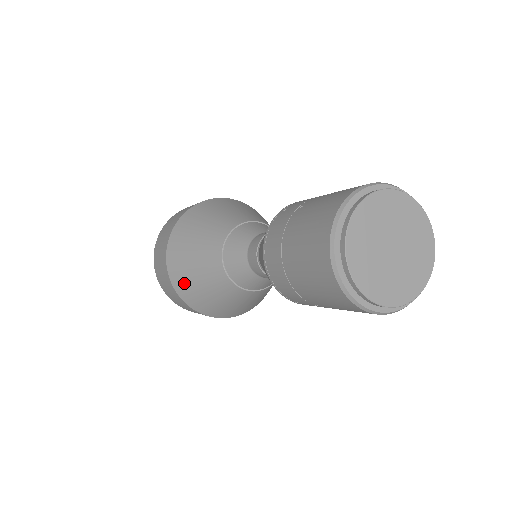
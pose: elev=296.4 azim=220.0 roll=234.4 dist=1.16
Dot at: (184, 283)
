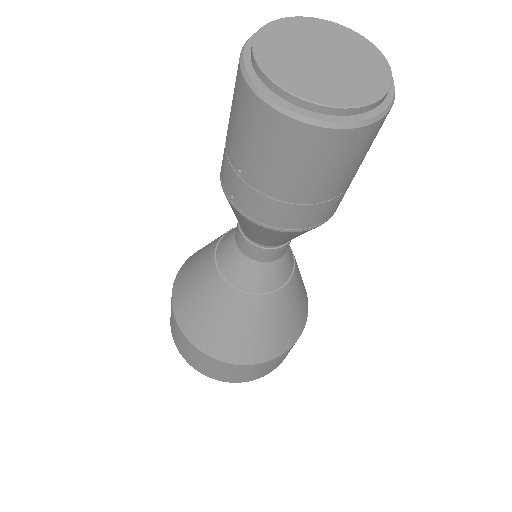
Dot at: (182, 277)
